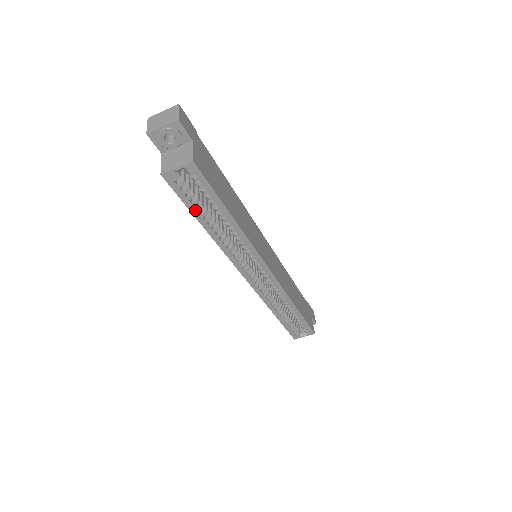
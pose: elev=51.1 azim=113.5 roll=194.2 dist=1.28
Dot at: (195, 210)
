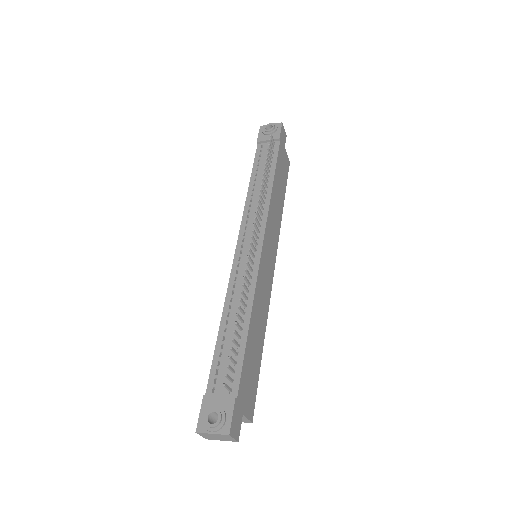
Dot at: occluded
